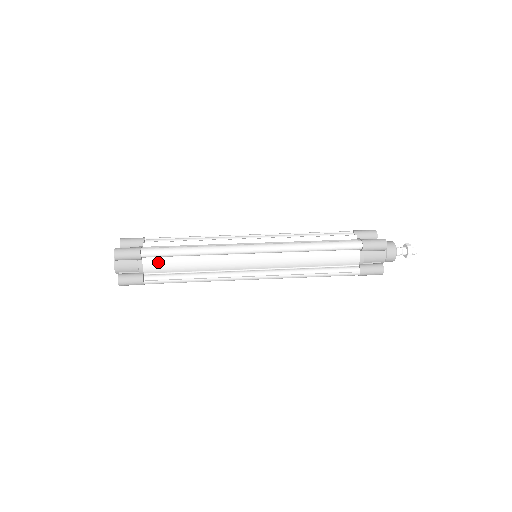
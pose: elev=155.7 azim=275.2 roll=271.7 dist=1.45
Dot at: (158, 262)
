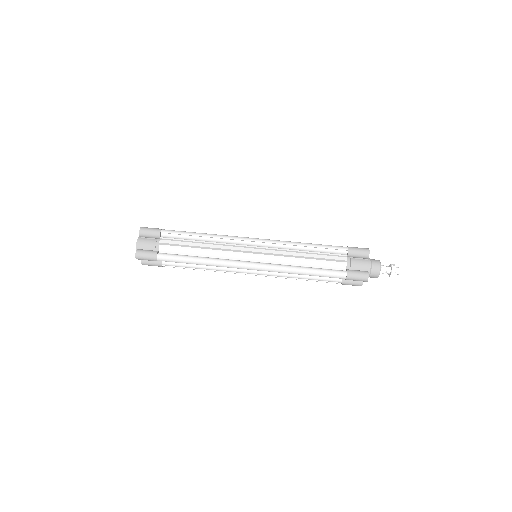
Dot at: occluded
